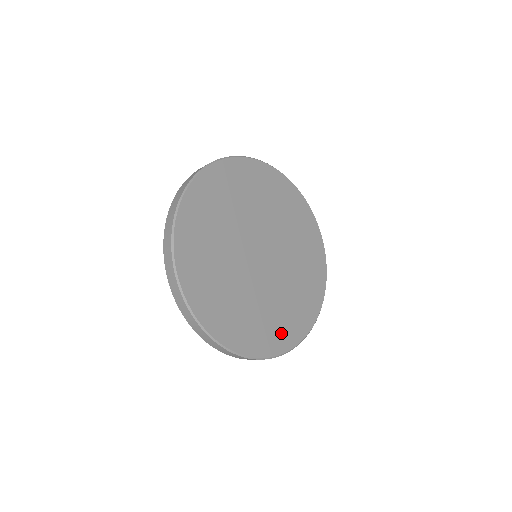
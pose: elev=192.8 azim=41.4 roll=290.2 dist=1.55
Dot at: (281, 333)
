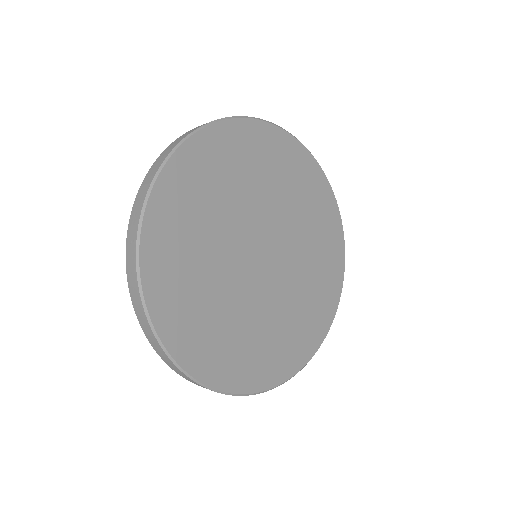
Dot at: (275, 361)
